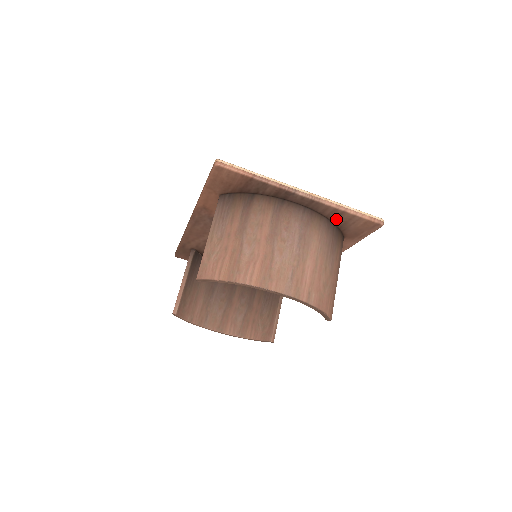
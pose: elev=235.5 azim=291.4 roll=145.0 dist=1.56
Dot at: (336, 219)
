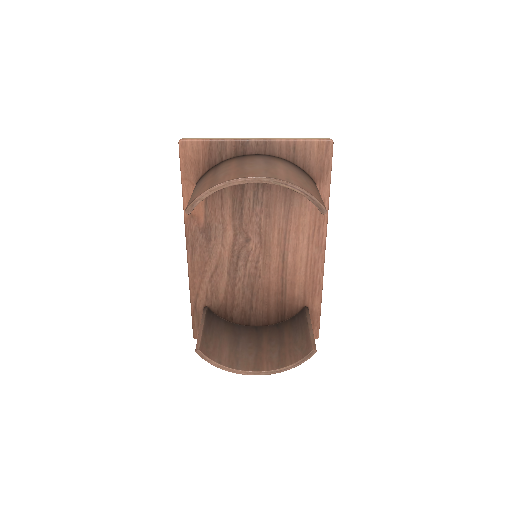
Dot at: (295, 157)
